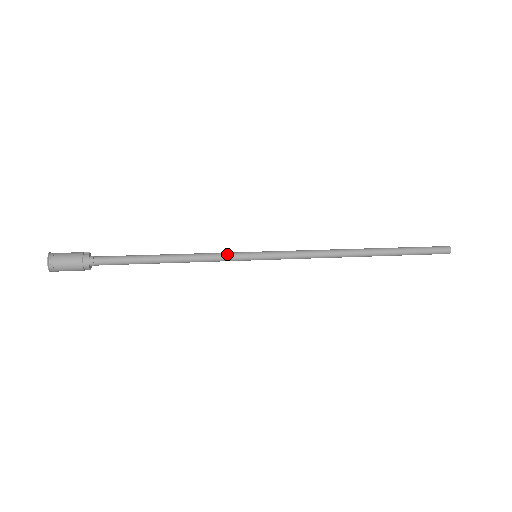
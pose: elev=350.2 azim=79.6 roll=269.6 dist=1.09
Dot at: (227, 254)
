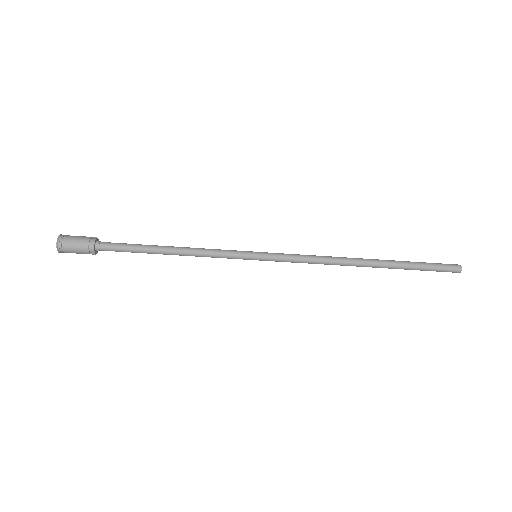
Dot at: (227, 250)
